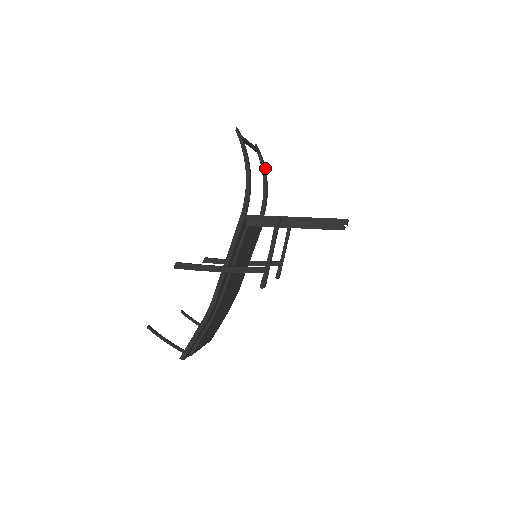
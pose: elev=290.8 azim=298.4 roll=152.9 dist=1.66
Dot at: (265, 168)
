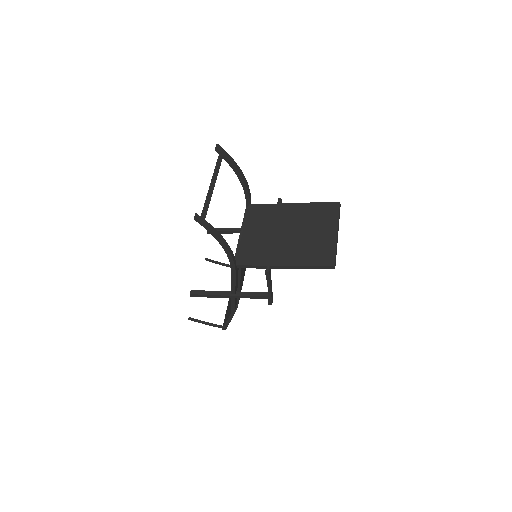
Dot at: (235, 163)
